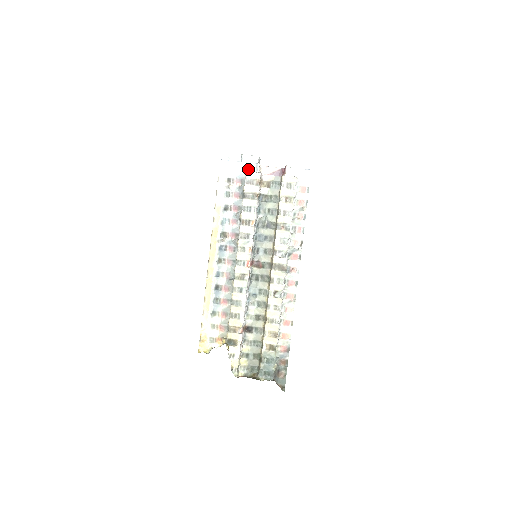
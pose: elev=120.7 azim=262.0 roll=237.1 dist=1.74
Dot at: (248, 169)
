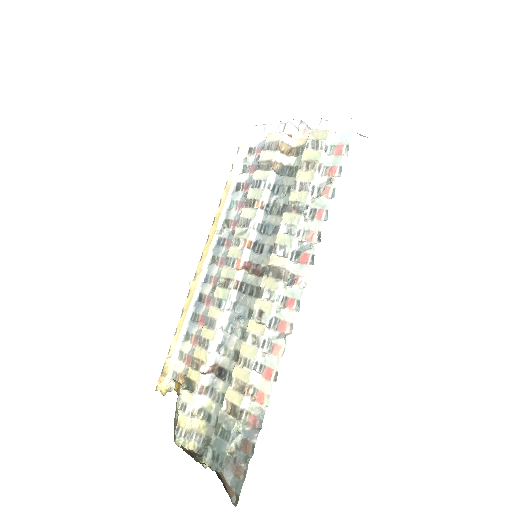
Dot at: (274, 132)
